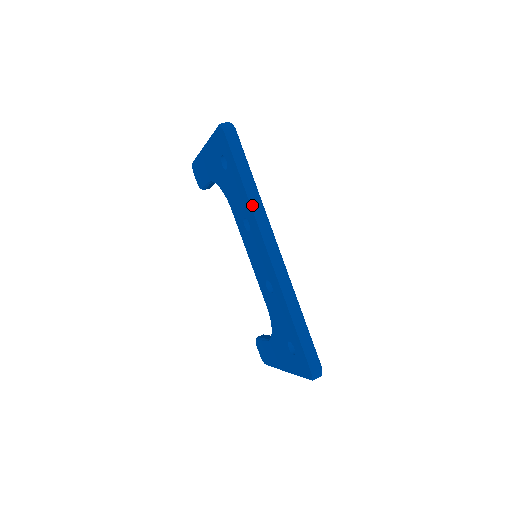
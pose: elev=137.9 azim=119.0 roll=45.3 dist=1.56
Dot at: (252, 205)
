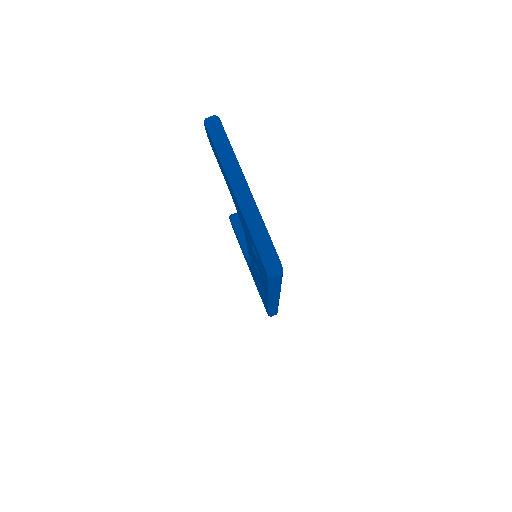
Dot at: (269, 295)
